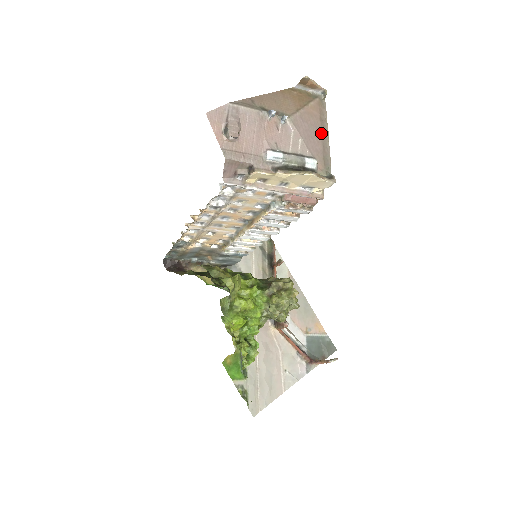
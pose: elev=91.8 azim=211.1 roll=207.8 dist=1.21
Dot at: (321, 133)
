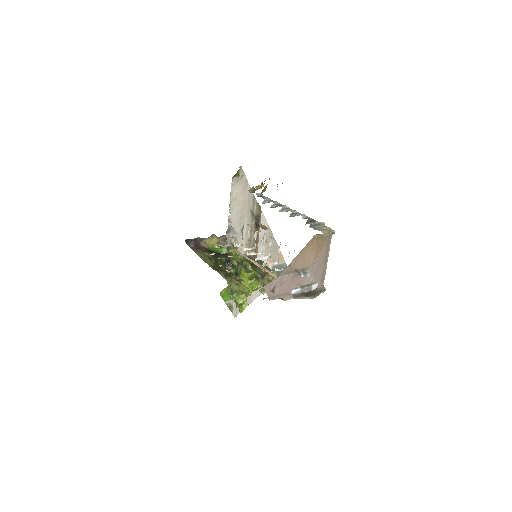
Dot at: (324, 261)
